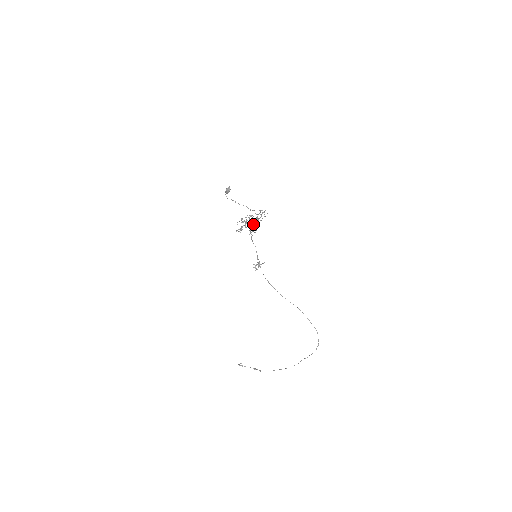
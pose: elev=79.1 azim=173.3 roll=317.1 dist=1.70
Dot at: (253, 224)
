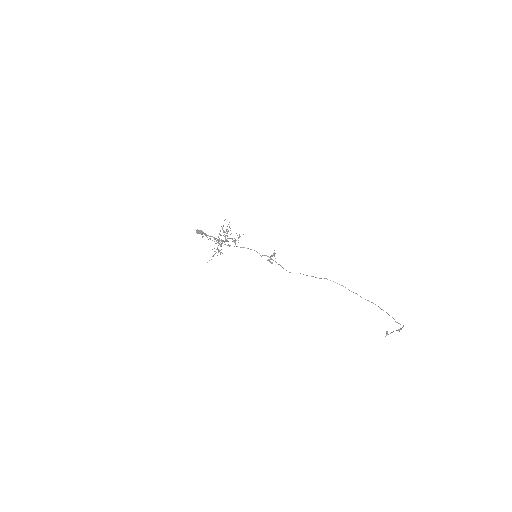
Dot at: (222, 241)
